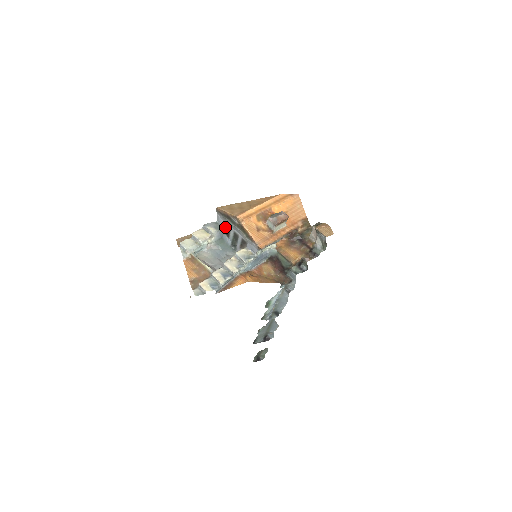
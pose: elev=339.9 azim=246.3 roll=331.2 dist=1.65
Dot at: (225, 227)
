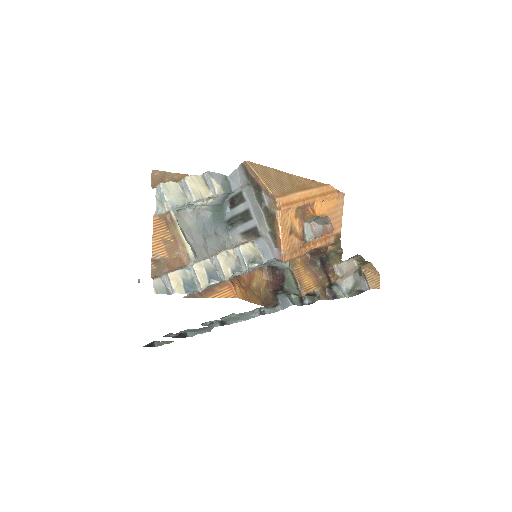
Dot at: (236, 192)
